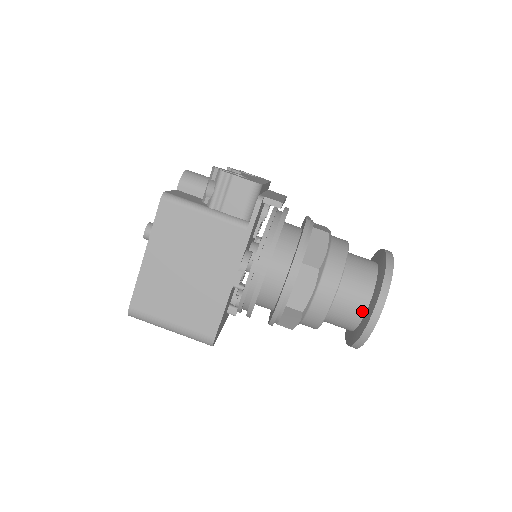
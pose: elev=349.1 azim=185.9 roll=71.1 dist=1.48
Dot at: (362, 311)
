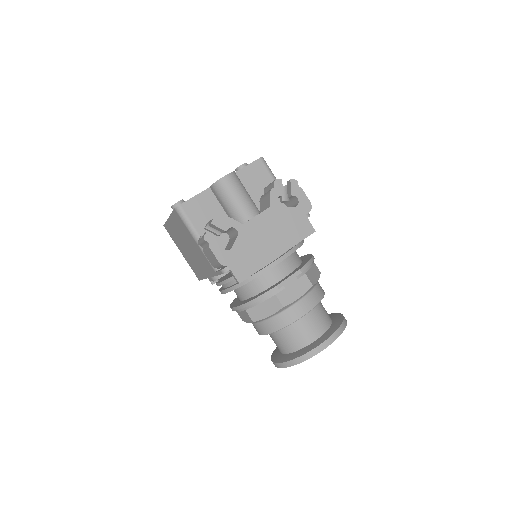
Dot at: (280, 350)
